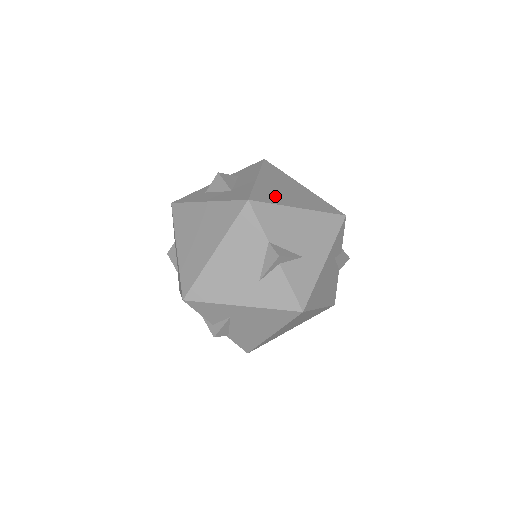
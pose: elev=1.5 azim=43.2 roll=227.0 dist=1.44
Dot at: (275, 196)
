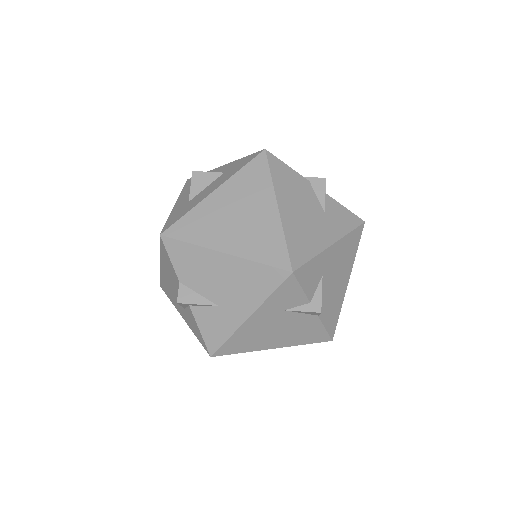
Dot at: (205, 228)
